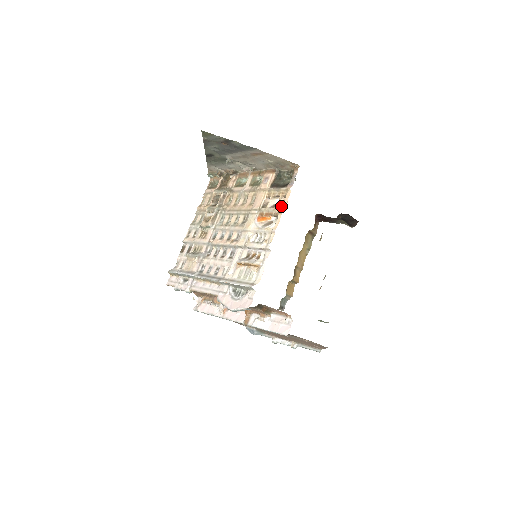
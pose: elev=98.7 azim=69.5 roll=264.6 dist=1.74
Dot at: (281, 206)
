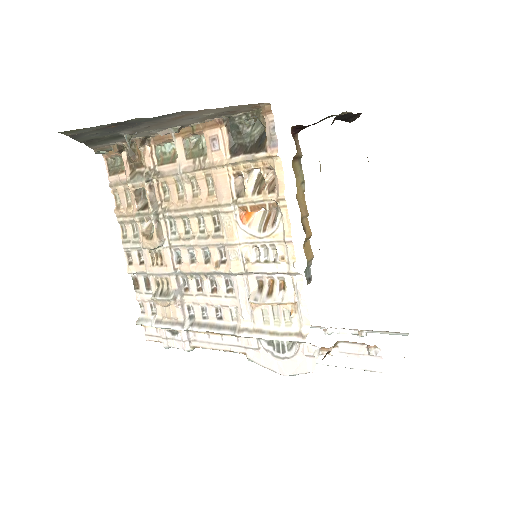
Dot at: (275, 190)
